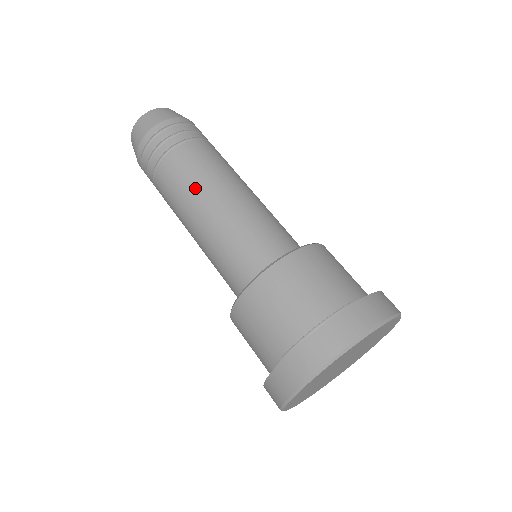
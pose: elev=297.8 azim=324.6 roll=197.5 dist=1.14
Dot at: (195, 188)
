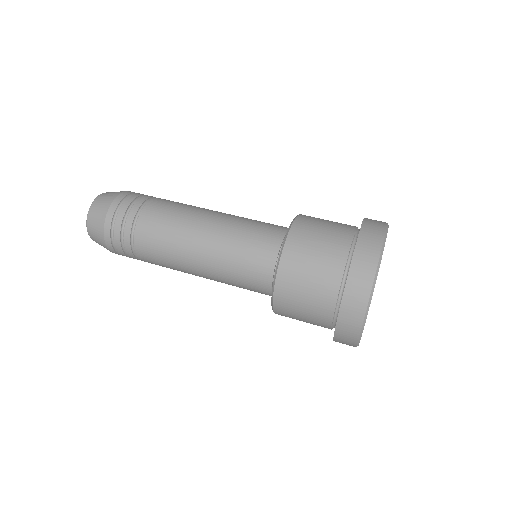
Dot at: (194, 208)
